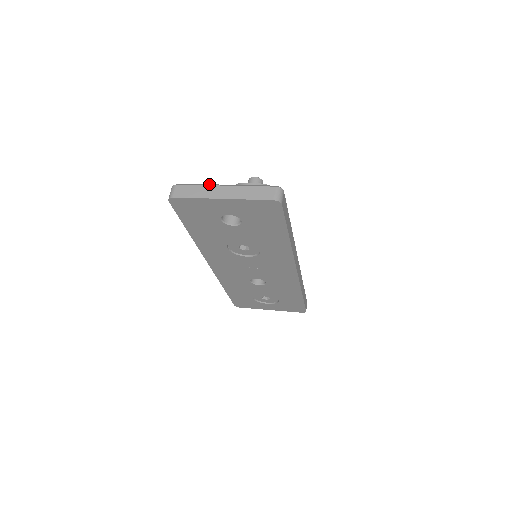
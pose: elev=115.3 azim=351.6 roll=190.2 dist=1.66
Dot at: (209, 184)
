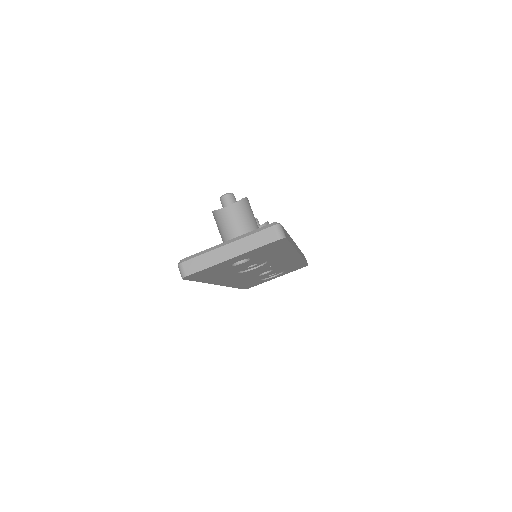
Dot at: (211, 248)
